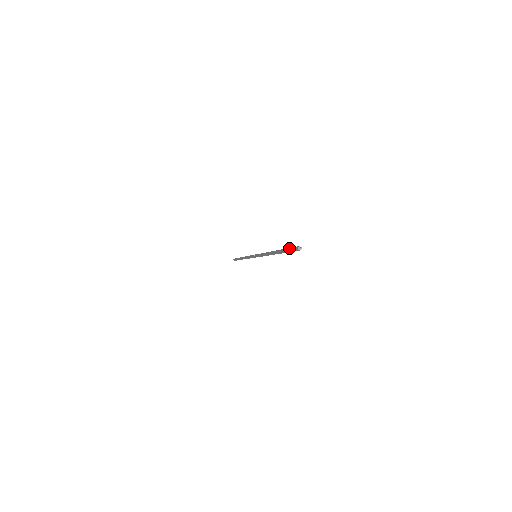
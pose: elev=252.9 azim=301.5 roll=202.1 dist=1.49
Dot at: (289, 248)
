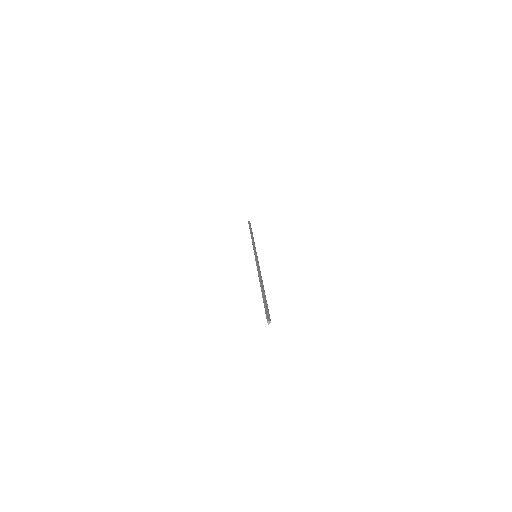
Dot at: occluded
